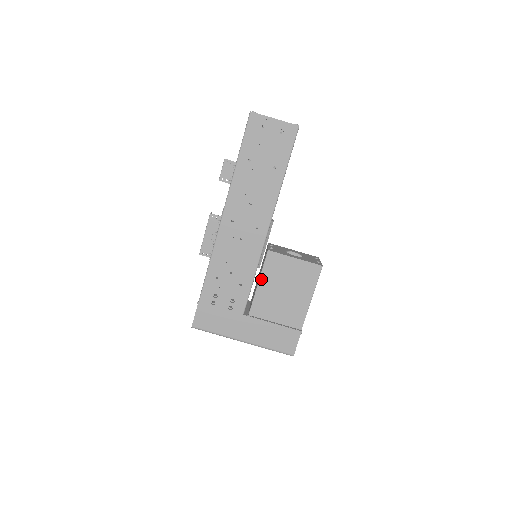
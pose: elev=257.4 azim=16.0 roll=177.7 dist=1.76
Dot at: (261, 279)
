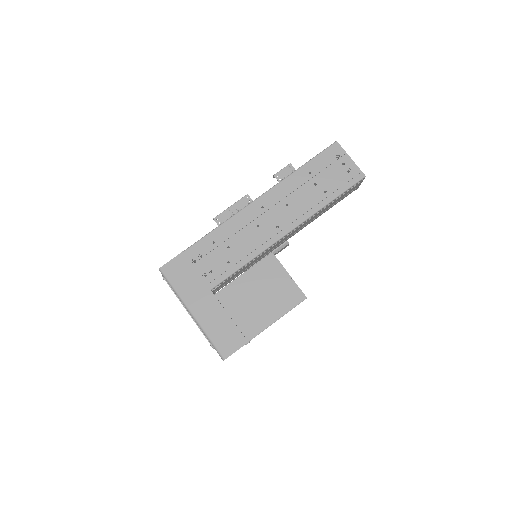
Dot at: (248, 271)
